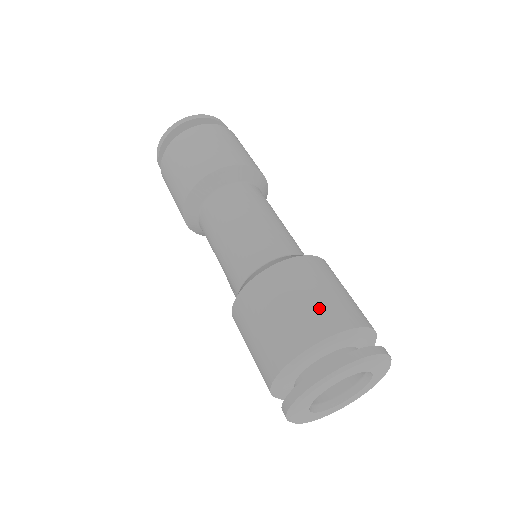
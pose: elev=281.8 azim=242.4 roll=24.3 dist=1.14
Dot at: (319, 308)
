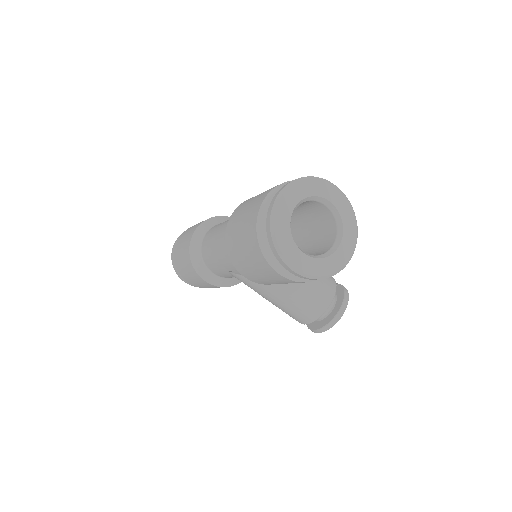
Dot at: (260, 195)
